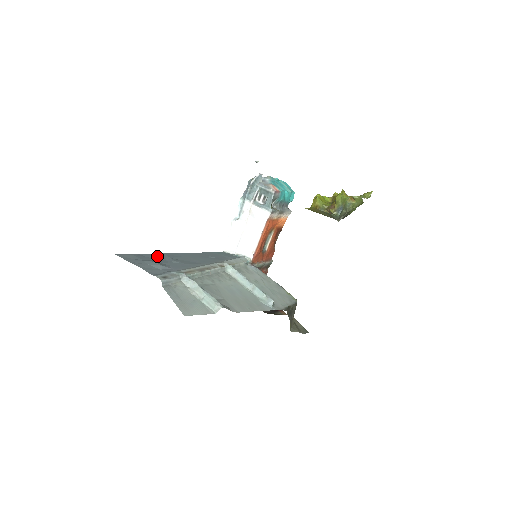
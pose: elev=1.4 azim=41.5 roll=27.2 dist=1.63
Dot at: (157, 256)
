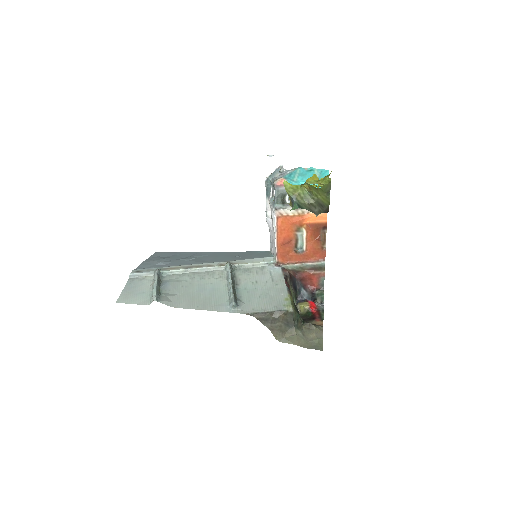
Dot at: (186, 254)
